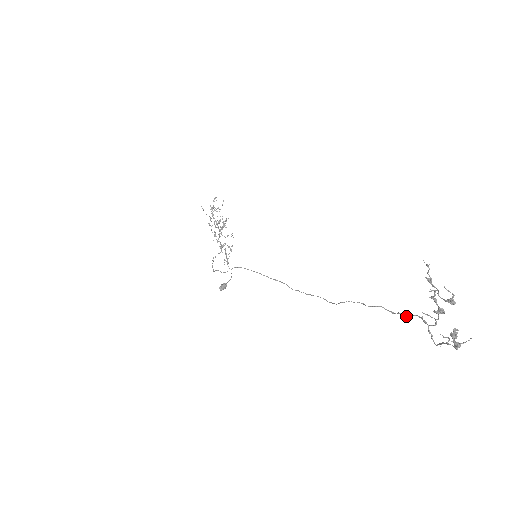
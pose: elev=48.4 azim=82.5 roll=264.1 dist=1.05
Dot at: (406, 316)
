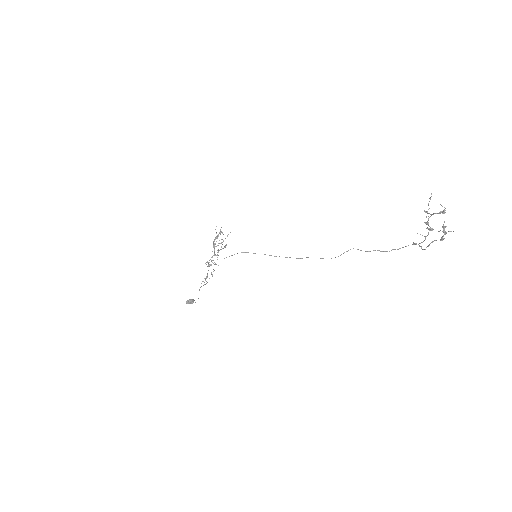
Dot at: occluded
